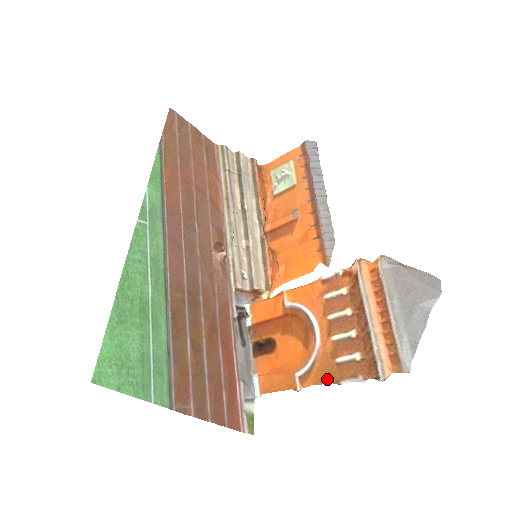
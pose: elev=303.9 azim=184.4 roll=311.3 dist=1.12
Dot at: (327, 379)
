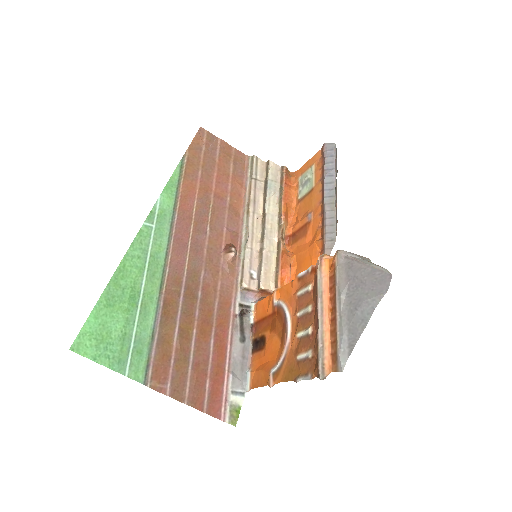
Dot at: (290, 376)
